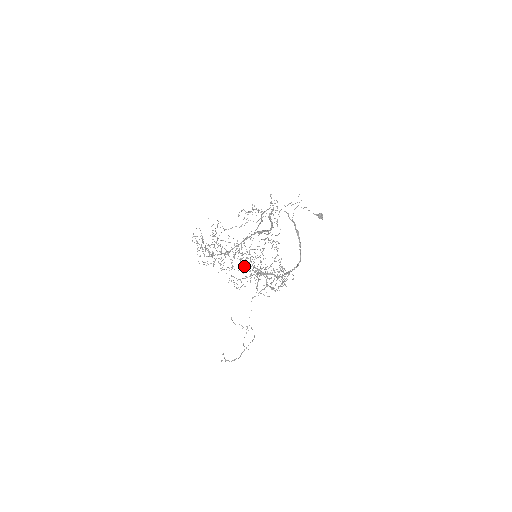
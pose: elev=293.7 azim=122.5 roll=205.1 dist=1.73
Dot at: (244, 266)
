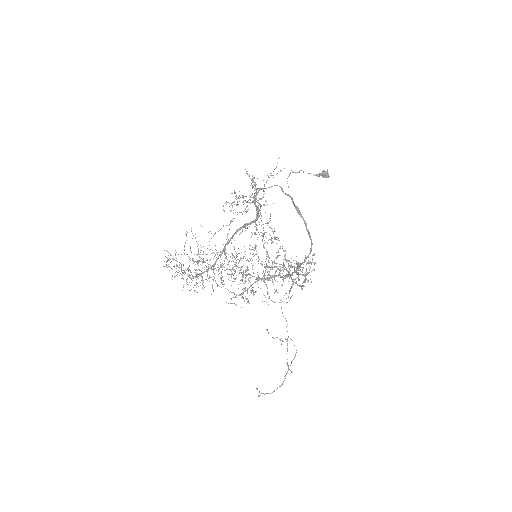
Dot at: occluded
